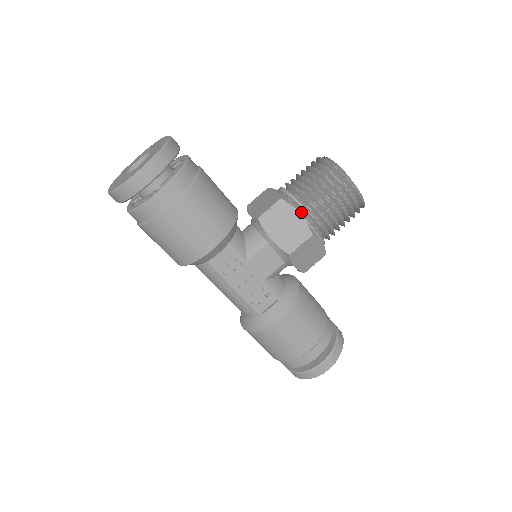
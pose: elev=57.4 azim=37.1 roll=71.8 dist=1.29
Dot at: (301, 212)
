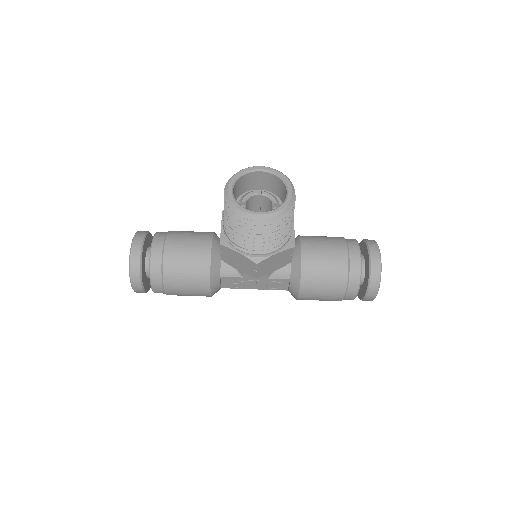
Dot at: (240, 247)
